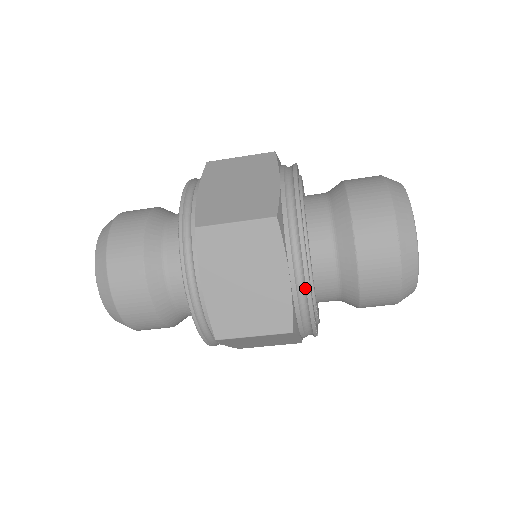
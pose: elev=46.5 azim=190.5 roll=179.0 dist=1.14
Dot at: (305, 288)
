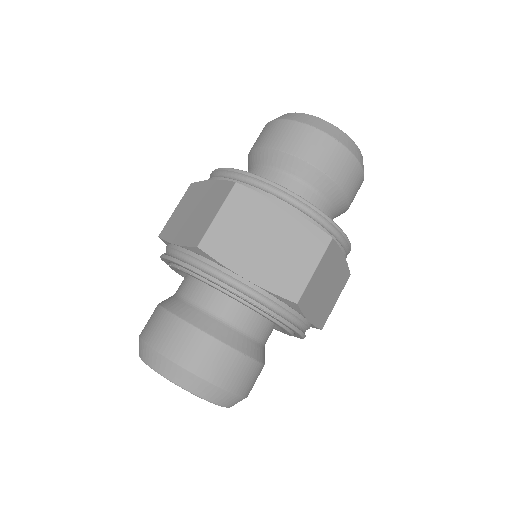
Dot at: (304, 204)
